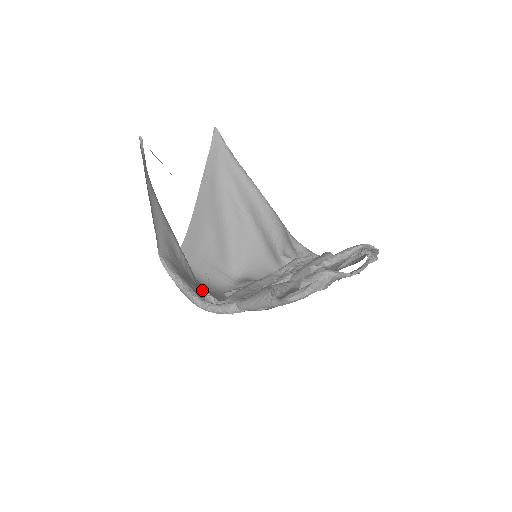
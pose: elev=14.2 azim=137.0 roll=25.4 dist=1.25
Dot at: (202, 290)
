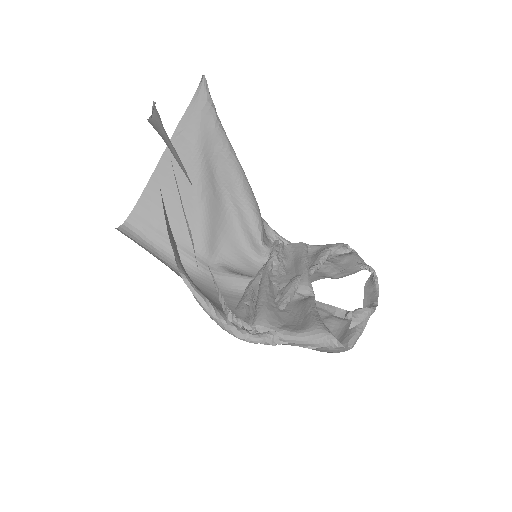
Dot at: occluded
